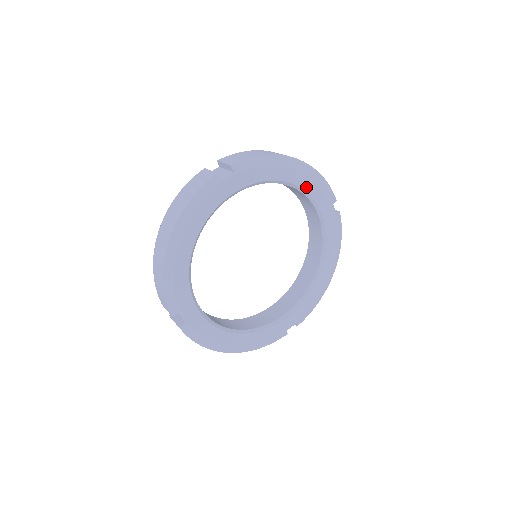
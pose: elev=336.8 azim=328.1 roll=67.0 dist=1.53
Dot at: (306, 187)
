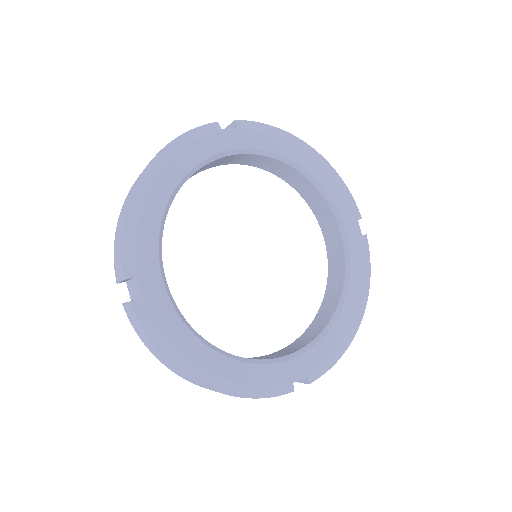
Dot at: (323, 183)
